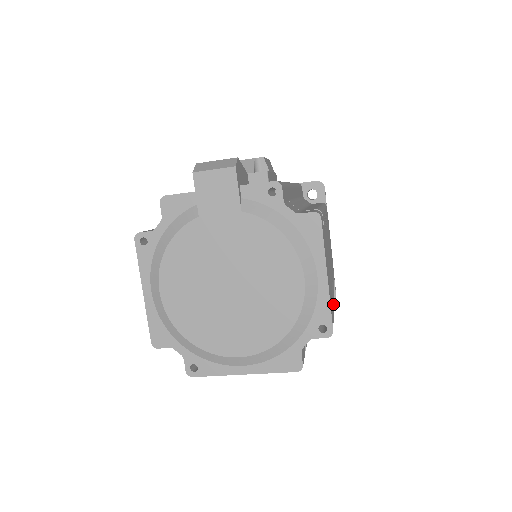
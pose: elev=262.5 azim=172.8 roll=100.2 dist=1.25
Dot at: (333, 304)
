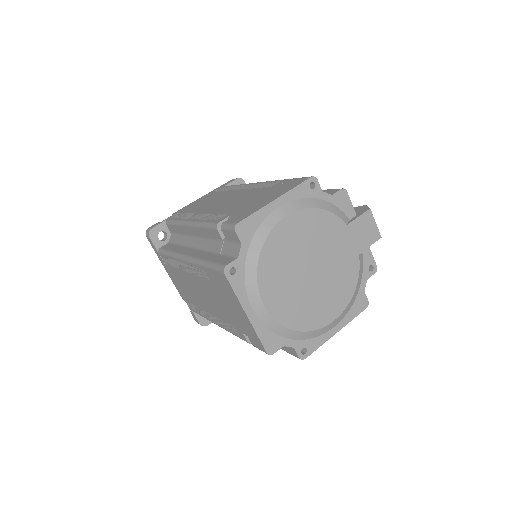
Dot at: occluded
